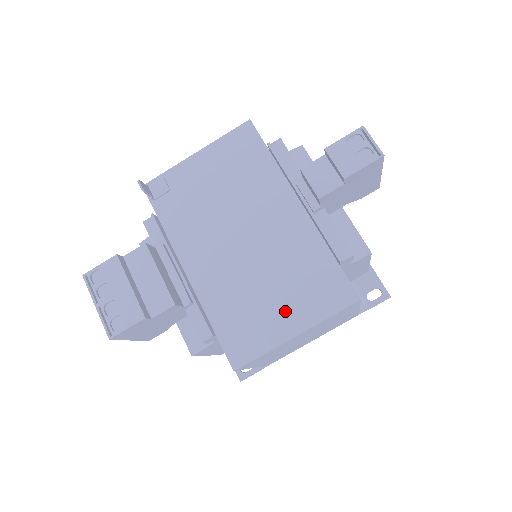
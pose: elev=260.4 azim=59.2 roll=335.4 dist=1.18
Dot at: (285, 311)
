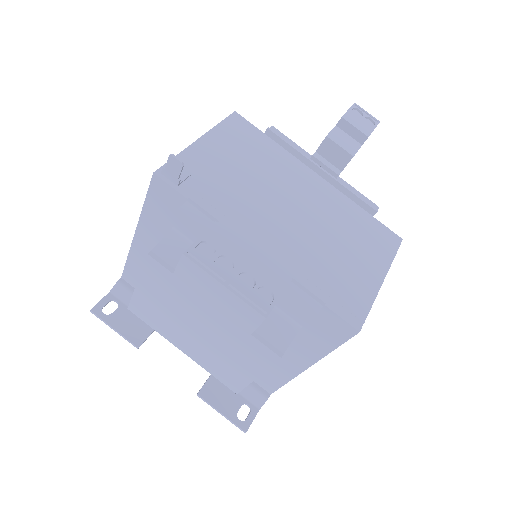
Dot at: (363, 263)
